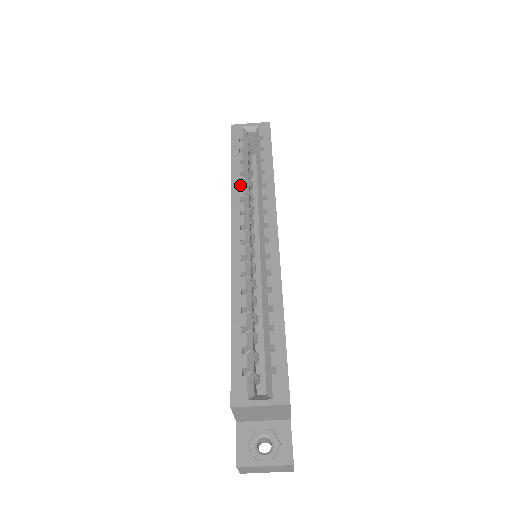
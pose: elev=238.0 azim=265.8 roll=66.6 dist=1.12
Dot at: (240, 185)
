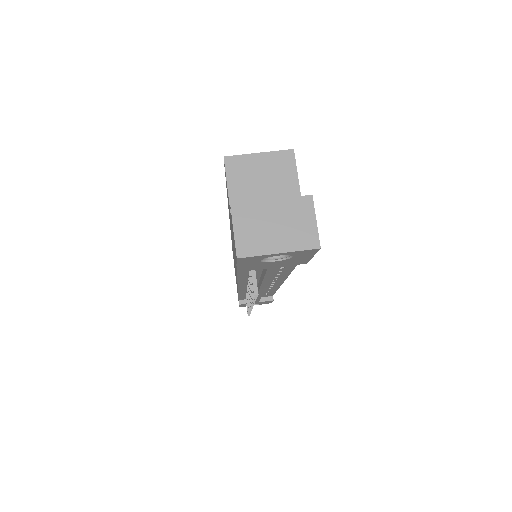
Dot at: occluded
